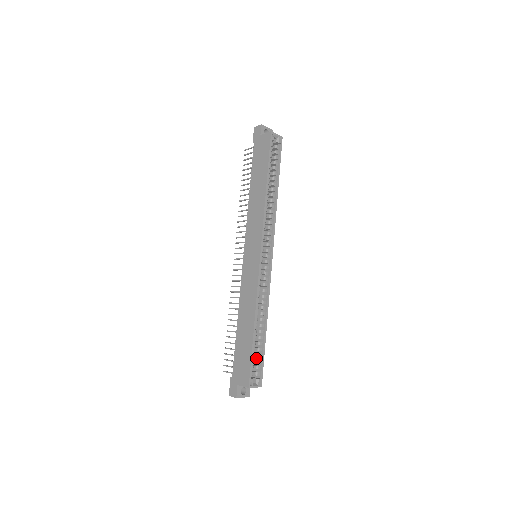
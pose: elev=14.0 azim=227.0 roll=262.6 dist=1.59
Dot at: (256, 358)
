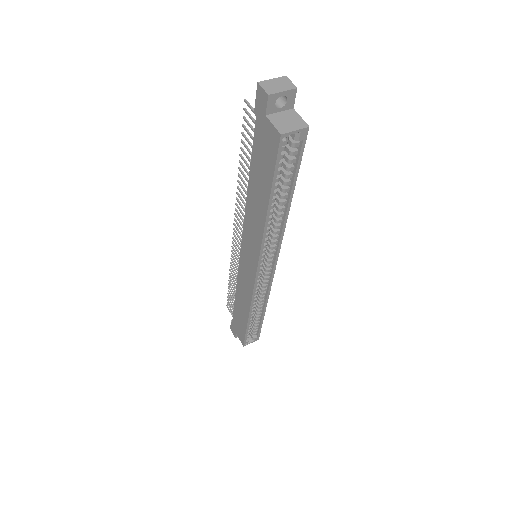
Dot at: occluded
